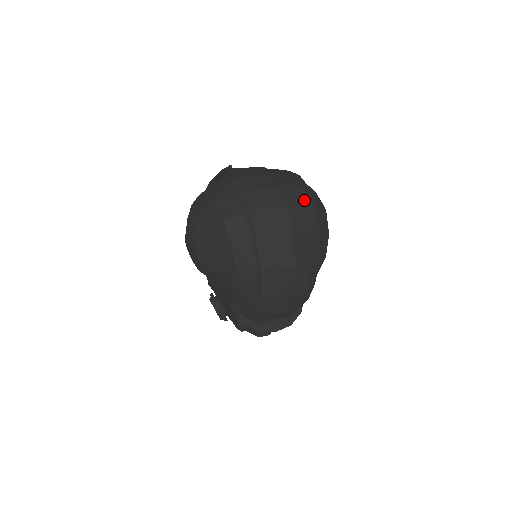
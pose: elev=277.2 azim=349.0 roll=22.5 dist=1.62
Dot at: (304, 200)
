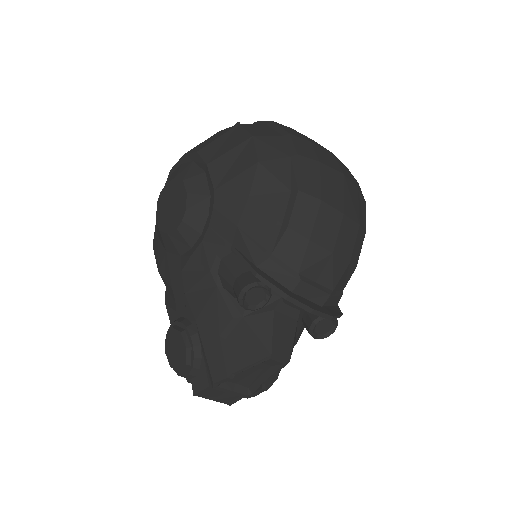
Dot at: occluded
